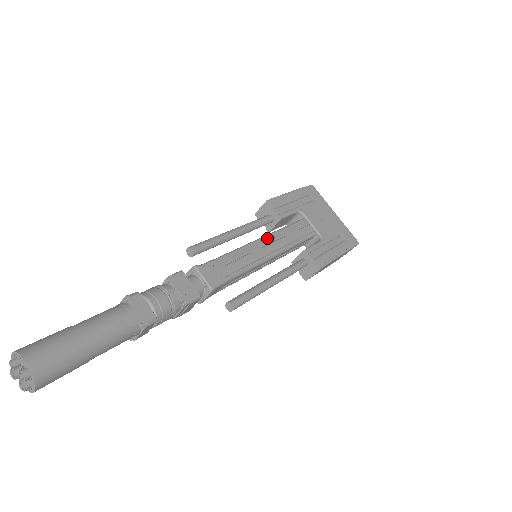
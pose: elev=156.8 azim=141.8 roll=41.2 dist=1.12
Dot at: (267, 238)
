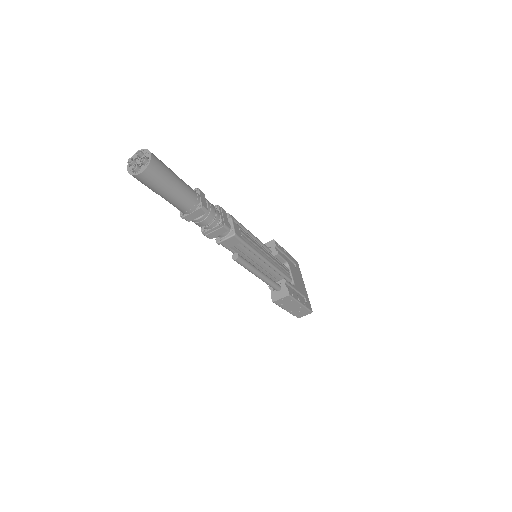
Dot at: (268, 252)
